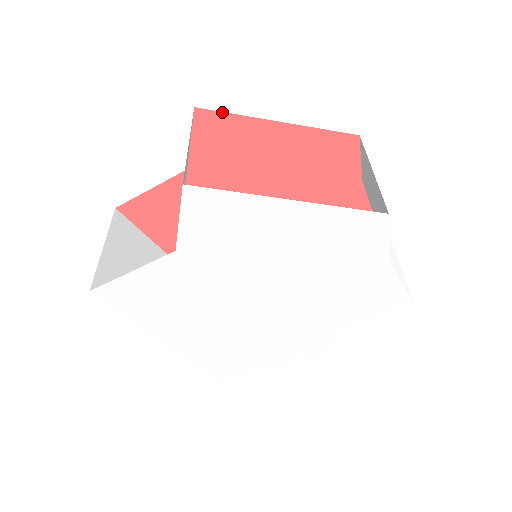
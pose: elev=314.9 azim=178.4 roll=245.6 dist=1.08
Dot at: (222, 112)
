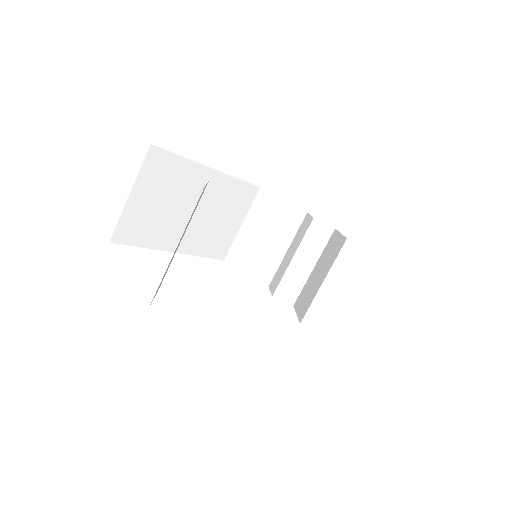
Dot at: occluded
